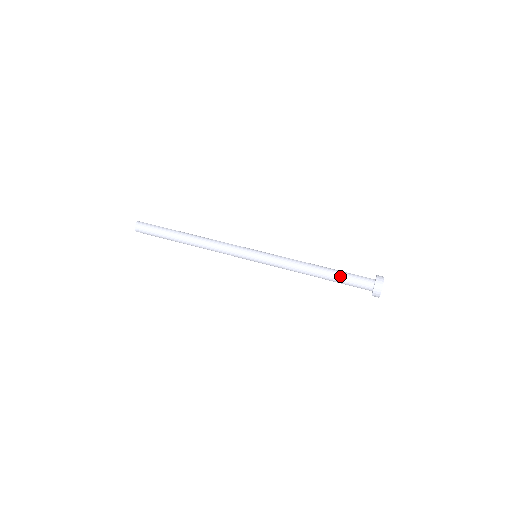
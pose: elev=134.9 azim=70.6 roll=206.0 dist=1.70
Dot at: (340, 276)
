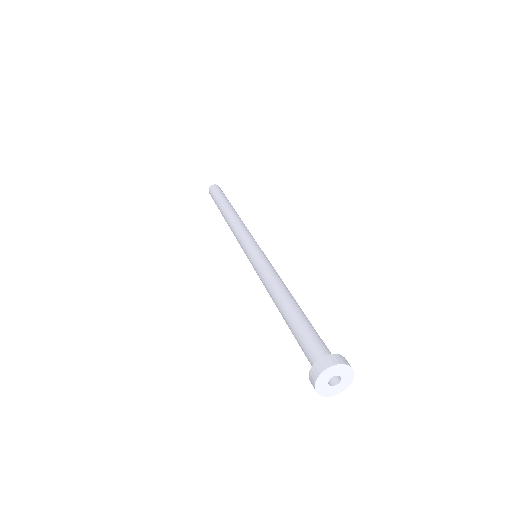
Dot at: (296, 325)
